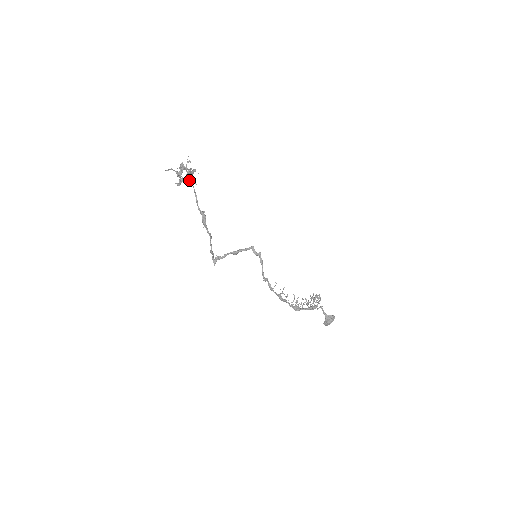
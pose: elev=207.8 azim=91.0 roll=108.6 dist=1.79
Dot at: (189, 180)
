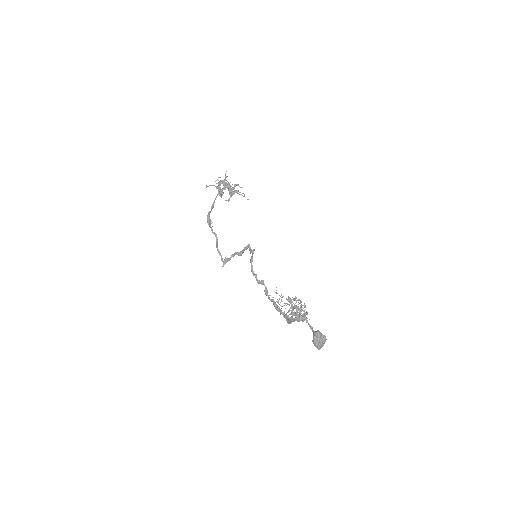
Dot at: (220, 191)
